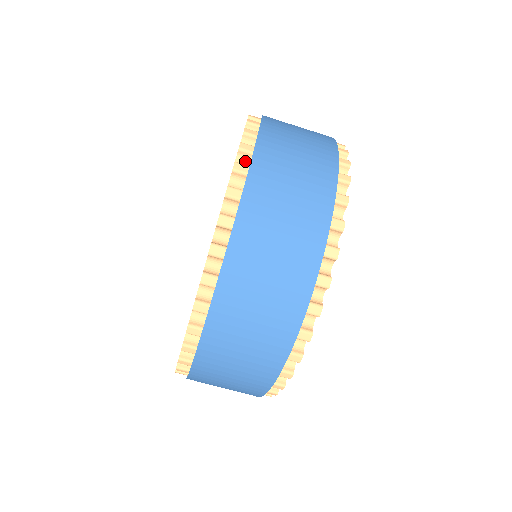
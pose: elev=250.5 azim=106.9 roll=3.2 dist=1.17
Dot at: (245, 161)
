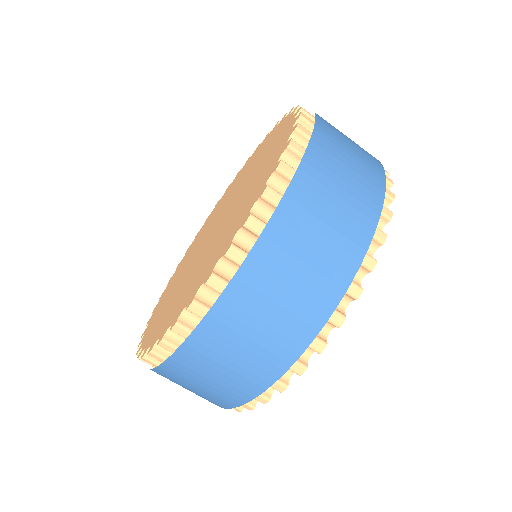
Dot at: (230, 264)
